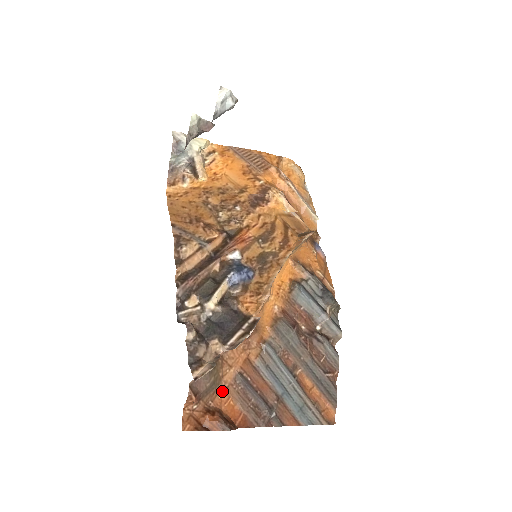
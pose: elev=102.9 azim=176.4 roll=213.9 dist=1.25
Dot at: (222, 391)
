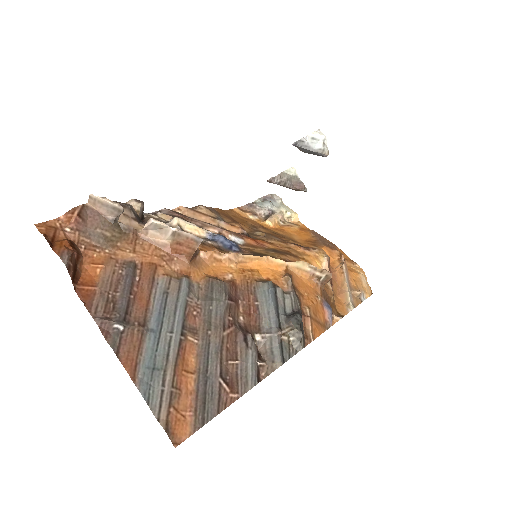
Dot at: (103, 255)
